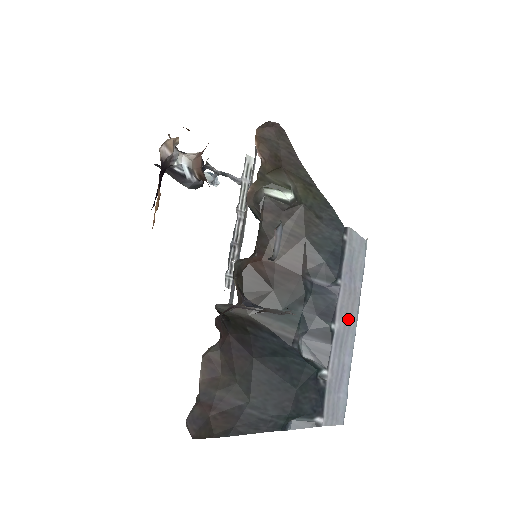
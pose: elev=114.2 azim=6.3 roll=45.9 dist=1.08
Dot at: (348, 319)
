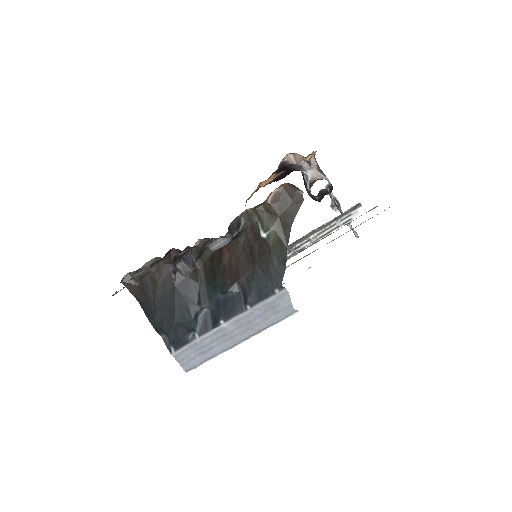
Dot at: (237, 332)
